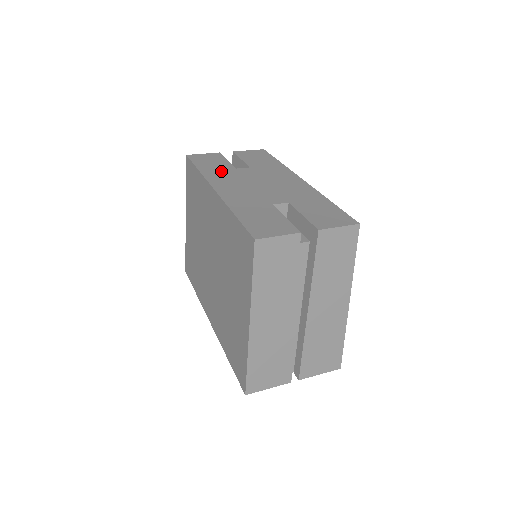
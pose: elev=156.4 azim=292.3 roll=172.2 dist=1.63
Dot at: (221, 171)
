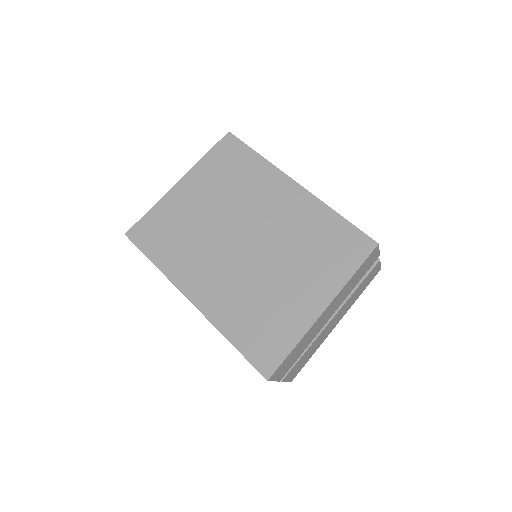
Dot at: occluded
